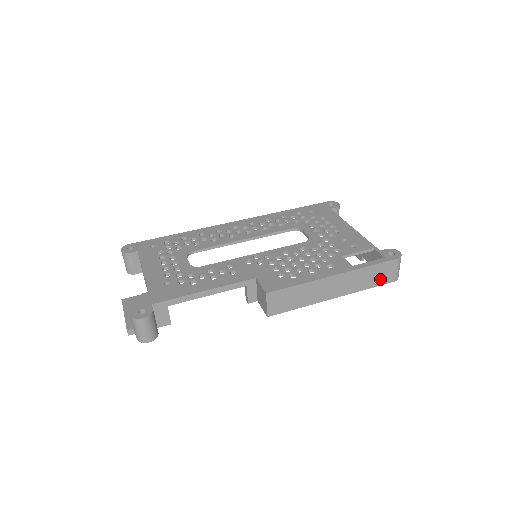
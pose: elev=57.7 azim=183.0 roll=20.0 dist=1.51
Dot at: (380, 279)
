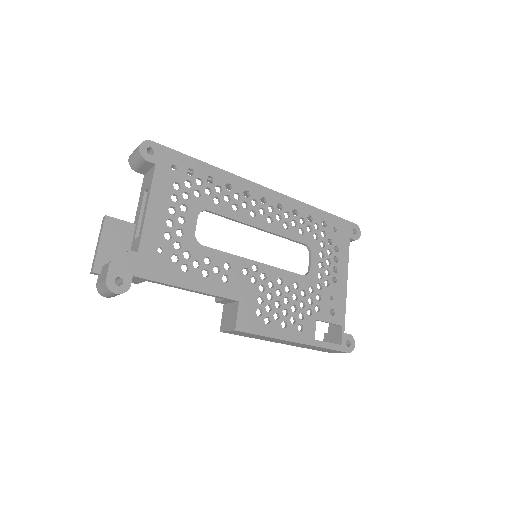
Dot at: (323, 350)
